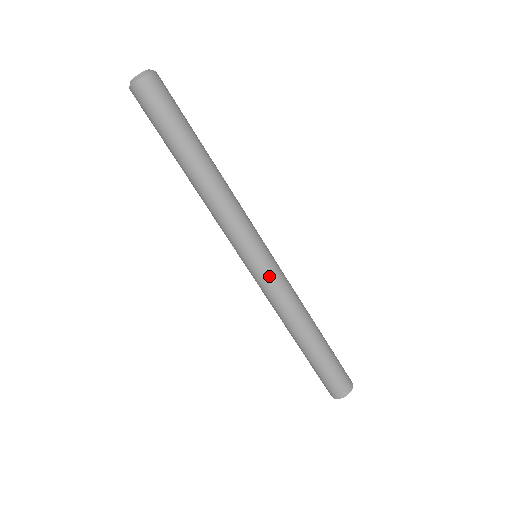
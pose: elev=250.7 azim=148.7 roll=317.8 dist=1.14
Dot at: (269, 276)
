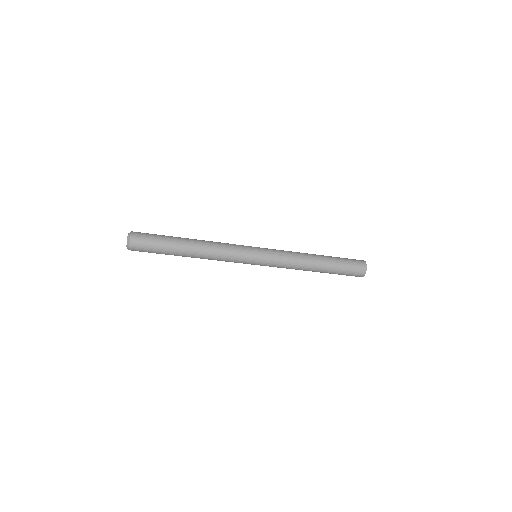
Dot at: (269, 265)
